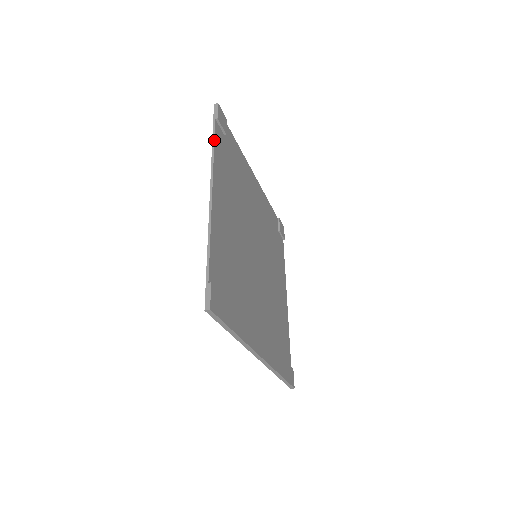
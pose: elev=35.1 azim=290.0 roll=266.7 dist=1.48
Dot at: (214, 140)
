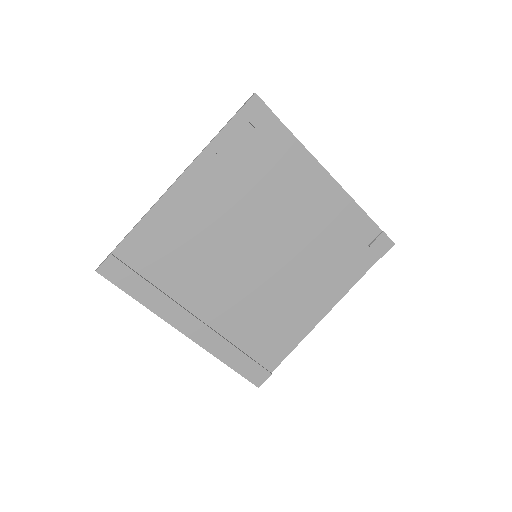
Dot at: (217, 134)
